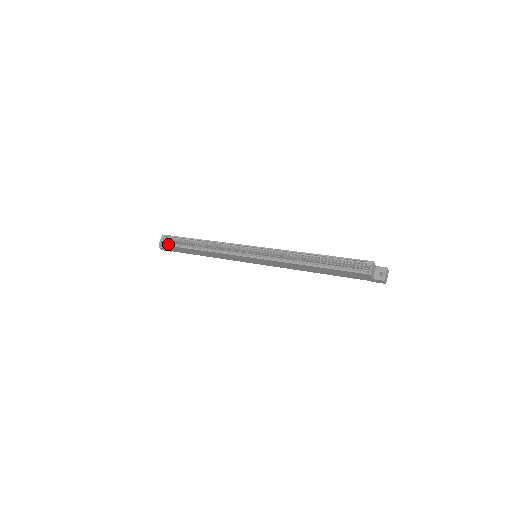
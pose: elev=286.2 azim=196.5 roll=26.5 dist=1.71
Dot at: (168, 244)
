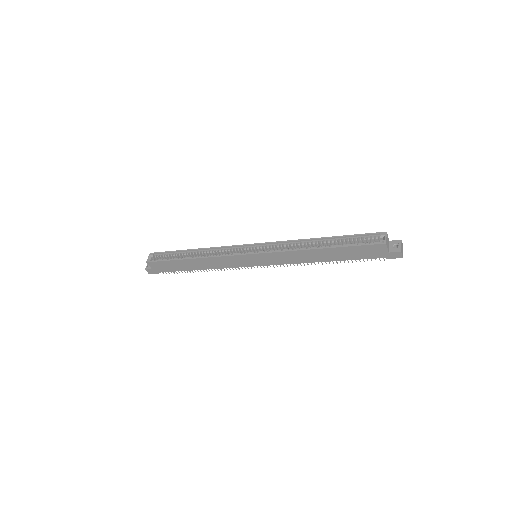
Dot at: (157, 260)
